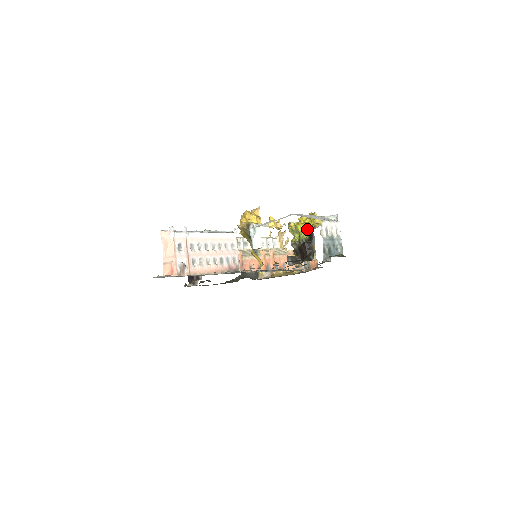
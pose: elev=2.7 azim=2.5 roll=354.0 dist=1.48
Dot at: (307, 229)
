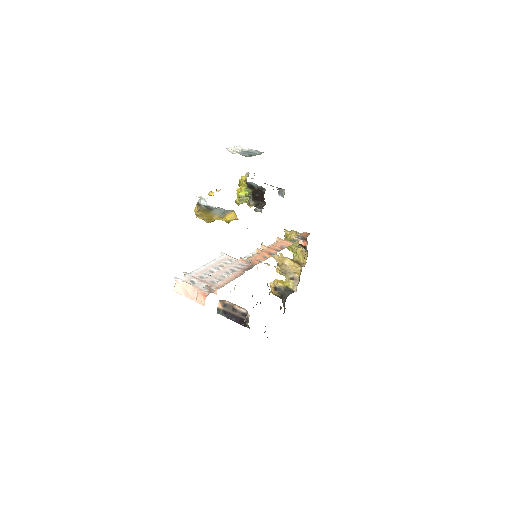
Dot at: (245, 188)
